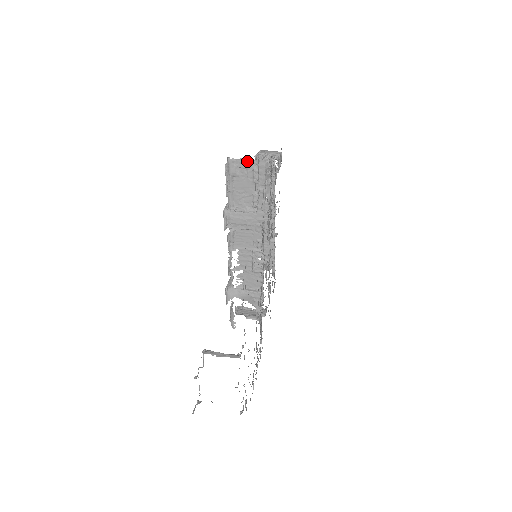
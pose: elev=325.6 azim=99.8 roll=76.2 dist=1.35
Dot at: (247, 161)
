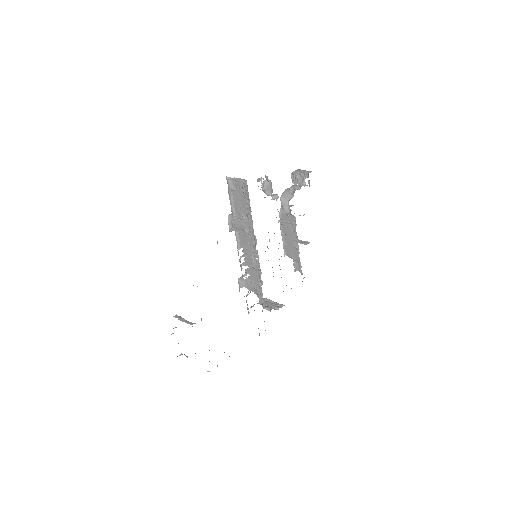
Dot at: (238, 180)
